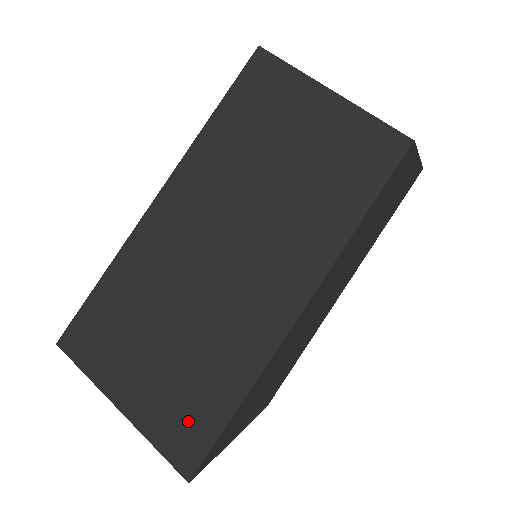
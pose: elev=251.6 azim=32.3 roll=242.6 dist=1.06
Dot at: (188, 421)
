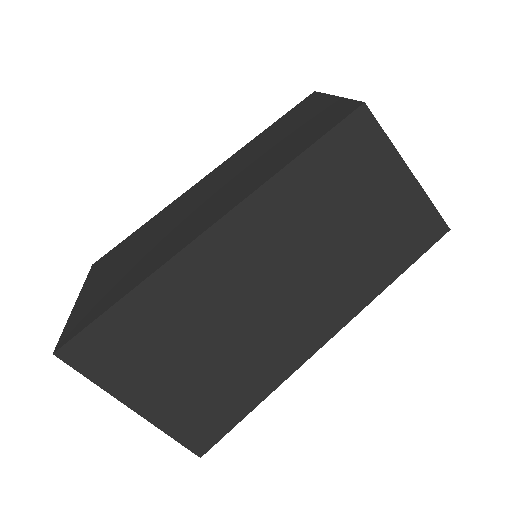
Dot at: (96, 306)
